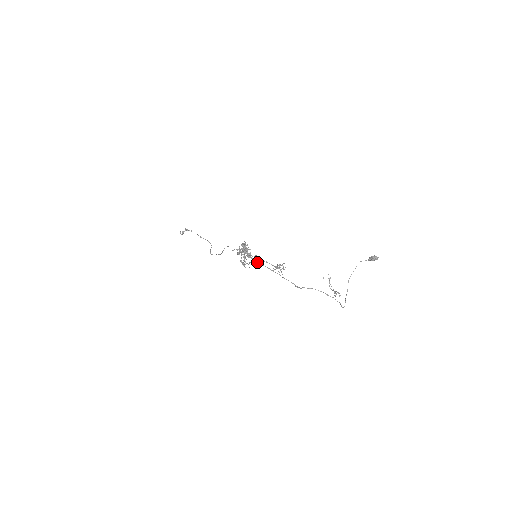
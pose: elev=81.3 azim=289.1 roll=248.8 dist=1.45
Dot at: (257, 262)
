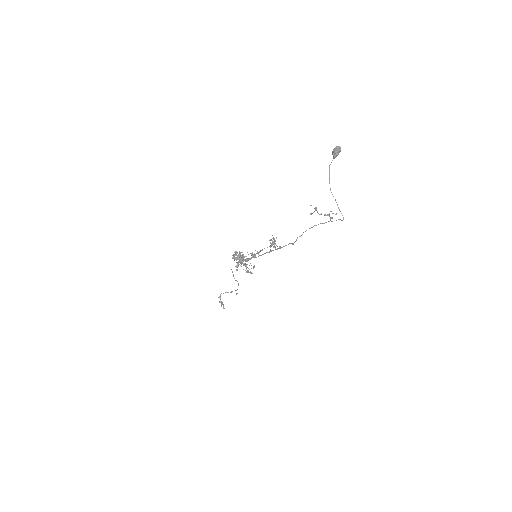
Dot at: occluded
